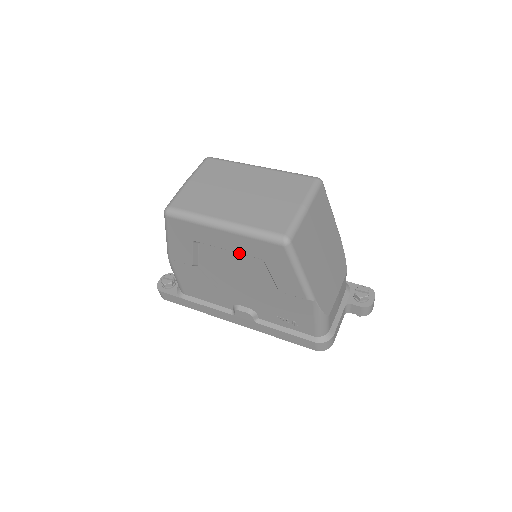
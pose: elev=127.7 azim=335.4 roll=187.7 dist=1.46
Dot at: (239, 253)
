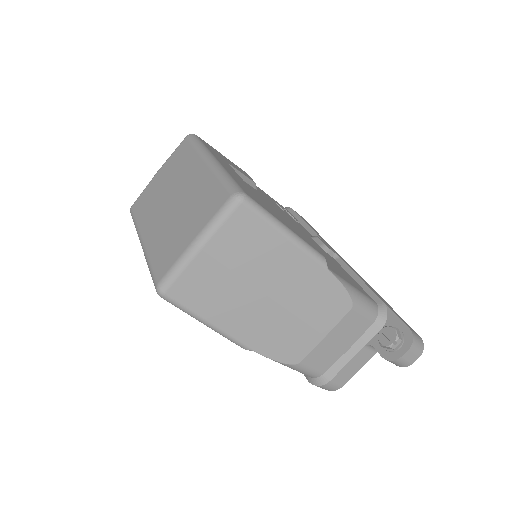
Dot at: occluded
